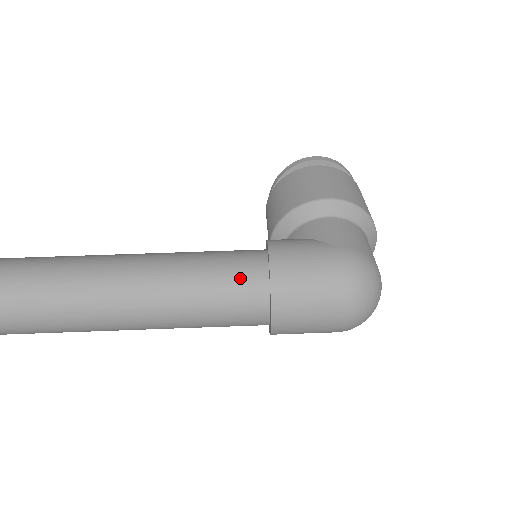
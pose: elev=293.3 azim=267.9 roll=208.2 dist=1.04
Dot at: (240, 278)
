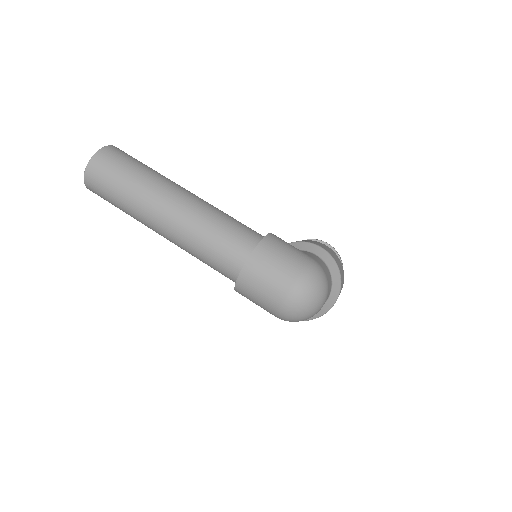
Dot at: (244, 232)
